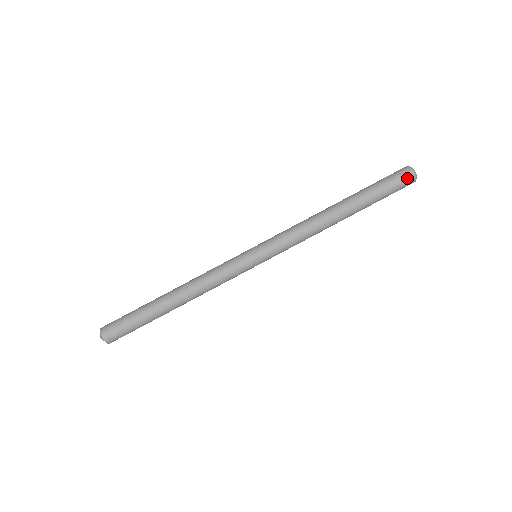
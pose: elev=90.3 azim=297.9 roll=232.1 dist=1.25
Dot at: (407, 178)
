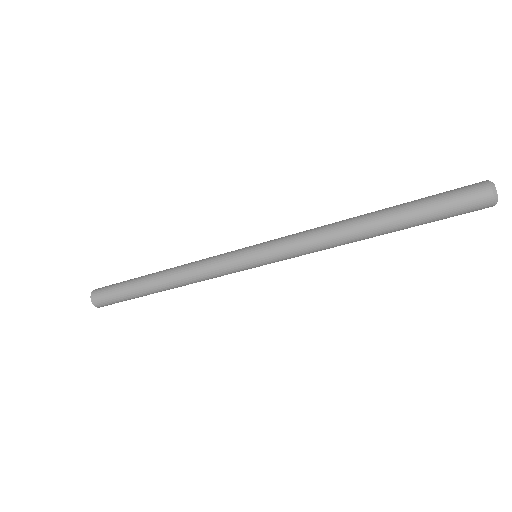
Dot at: (480, 209)
